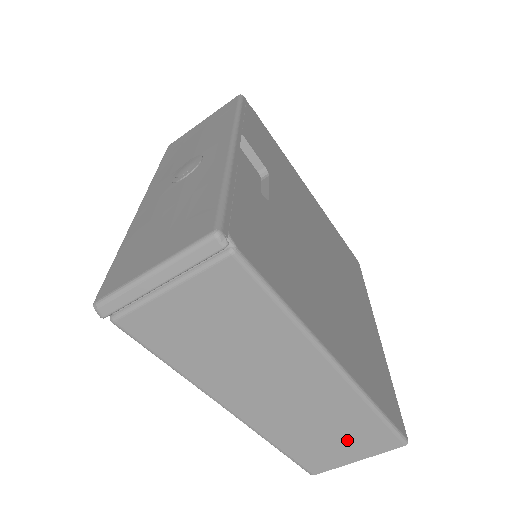
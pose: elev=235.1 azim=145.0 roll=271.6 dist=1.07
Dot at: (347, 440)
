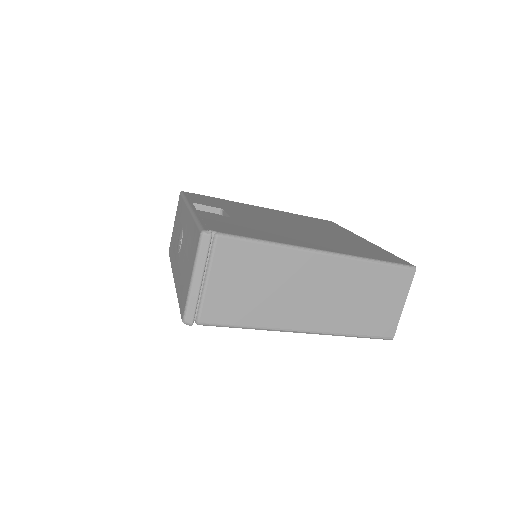
Dot at: (382, 295)
